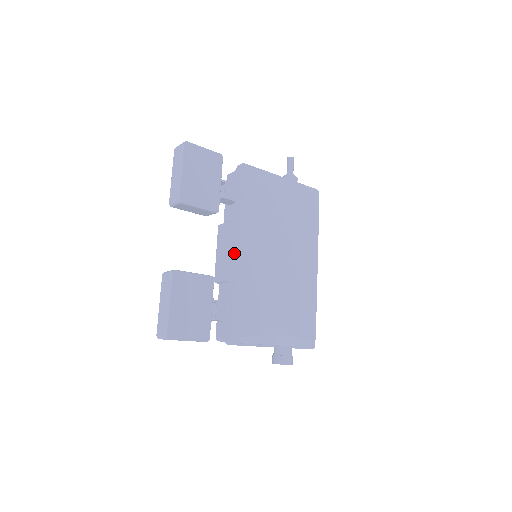
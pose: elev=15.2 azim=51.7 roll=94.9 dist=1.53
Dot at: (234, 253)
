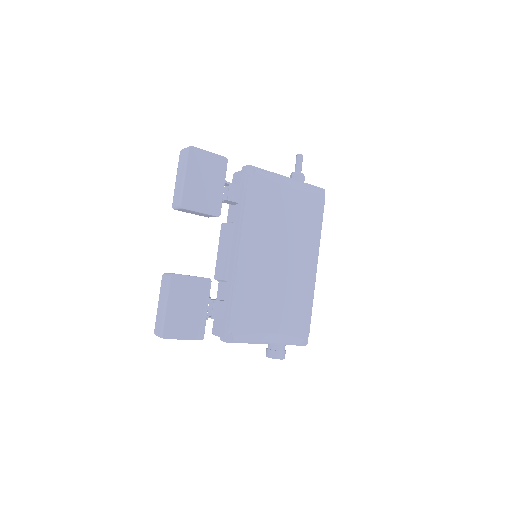
Dot at: (233, 255)
